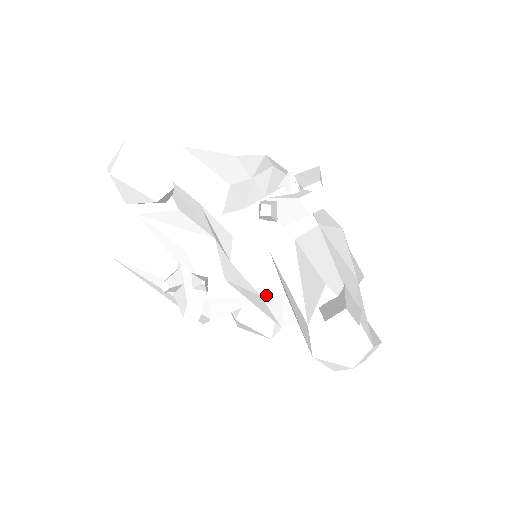
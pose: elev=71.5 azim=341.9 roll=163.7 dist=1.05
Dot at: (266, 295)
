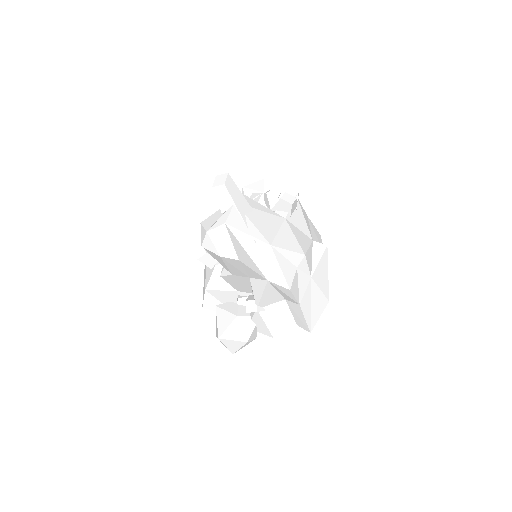
Dot at: occluded
